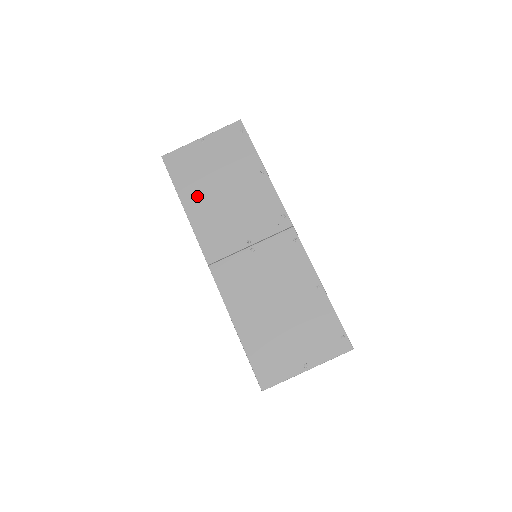
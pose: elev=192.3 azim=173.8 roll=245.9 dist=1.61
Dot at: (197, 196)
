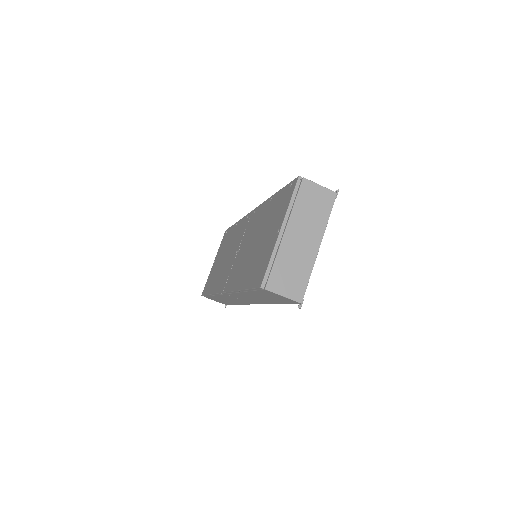
Dot at: (215, 280)
